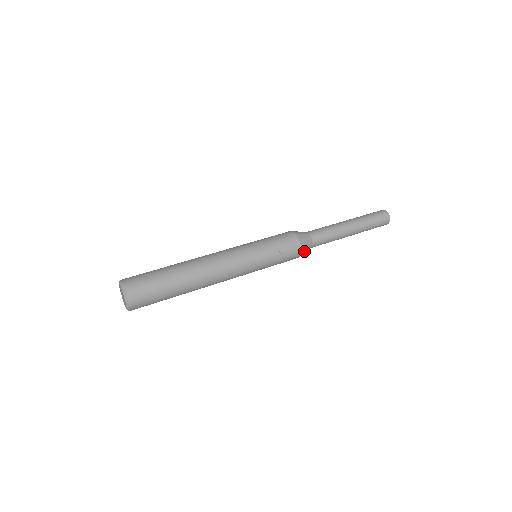
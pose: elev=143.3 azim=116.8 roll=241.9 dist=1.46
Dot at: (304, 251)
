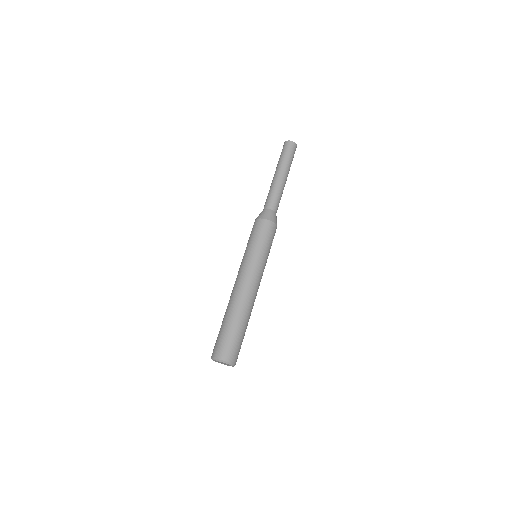
Dot at: occluded
